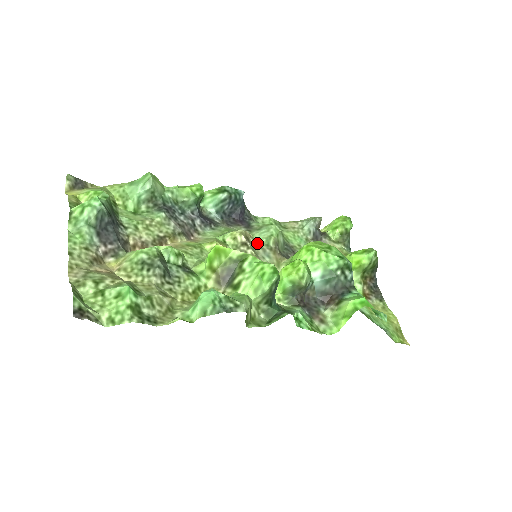
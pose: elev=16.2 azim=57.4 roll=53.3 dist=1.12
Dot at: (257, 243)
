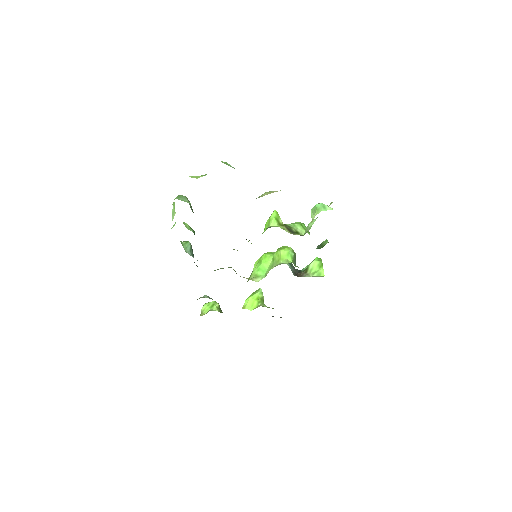
Dot at: occluded
